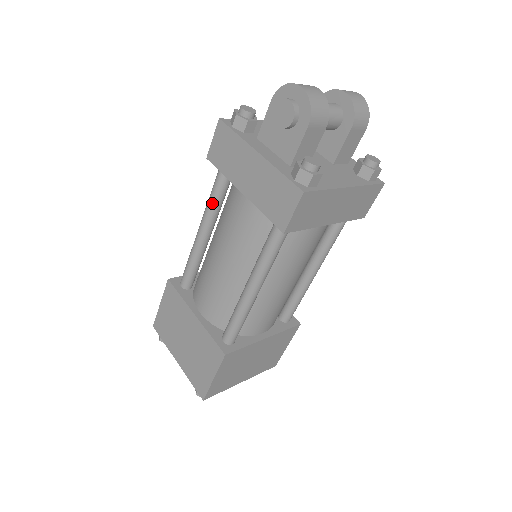
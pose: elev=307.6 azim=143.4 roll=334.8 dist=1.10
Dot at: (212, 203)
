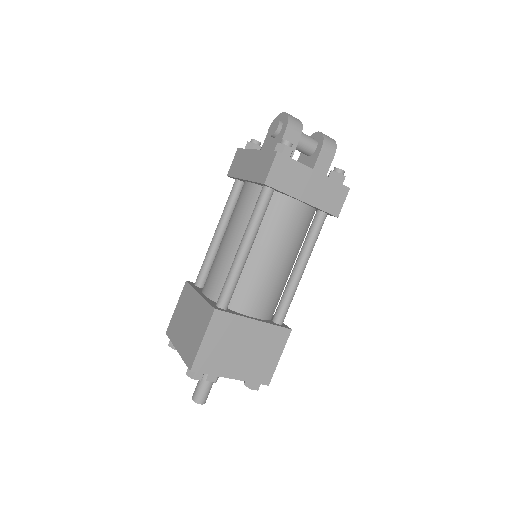
Dot at: (227, 207)
